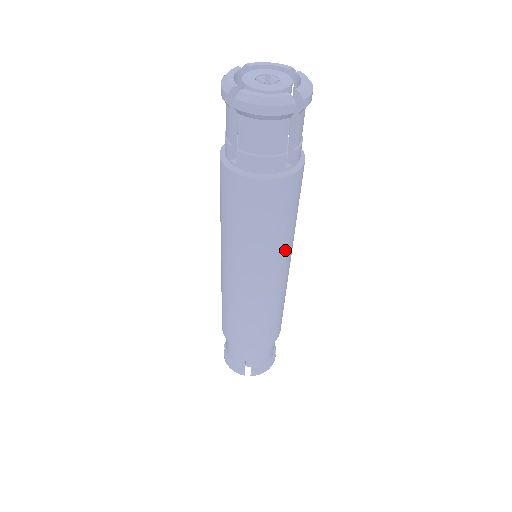
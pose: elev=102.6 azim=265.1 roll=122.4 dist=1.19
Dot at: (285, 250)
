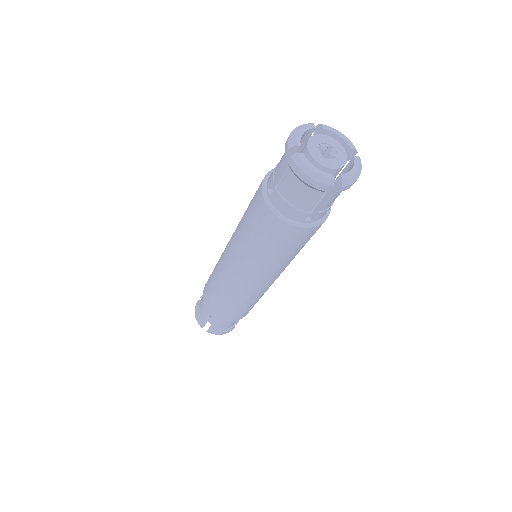
Dot at: (276, 270)
